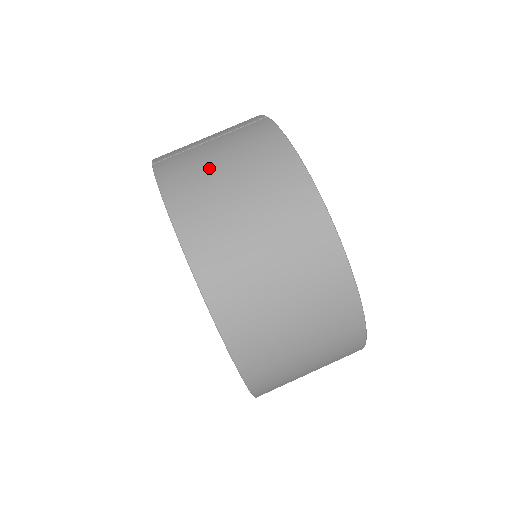
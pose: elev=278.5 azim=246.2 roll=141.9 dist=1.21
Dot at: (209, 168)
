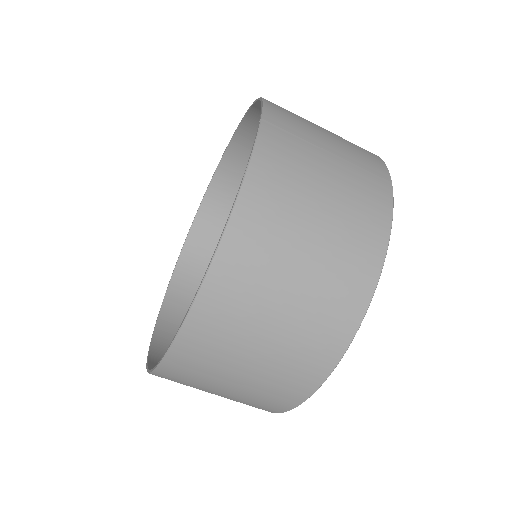
Dot at: (307, 193)
